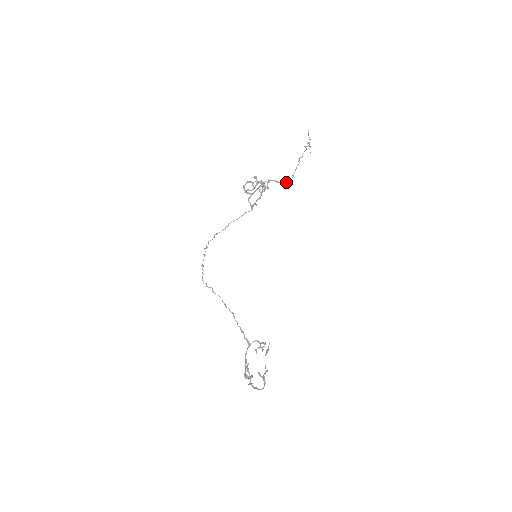
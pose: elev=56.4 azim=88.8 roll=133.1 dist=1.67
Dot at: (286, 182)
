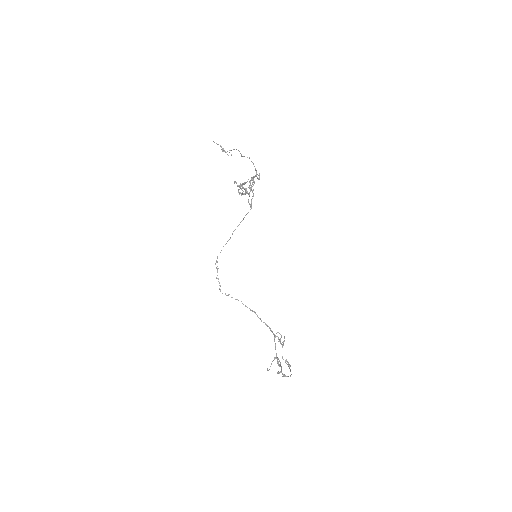
Dot at: occluded
